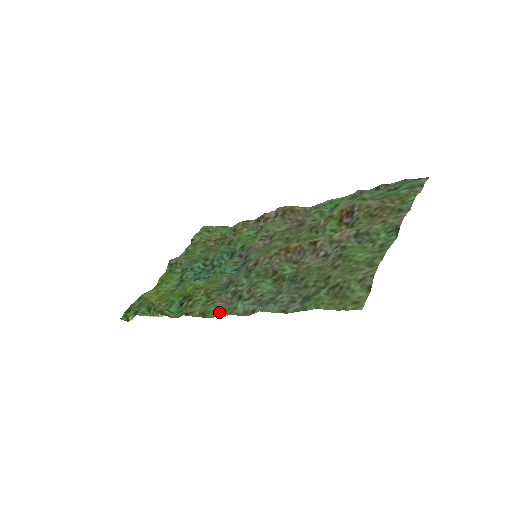
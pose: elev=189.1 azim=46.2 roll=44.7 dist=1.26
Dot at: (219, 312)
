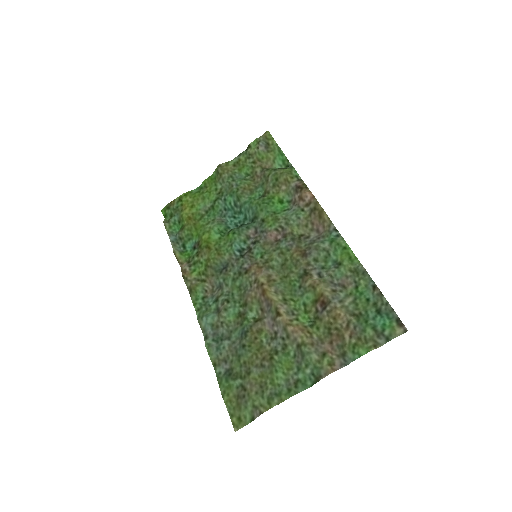
Dot at: (200, 299)
